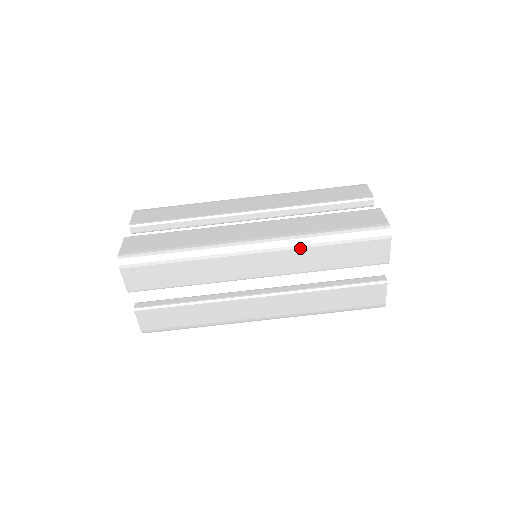
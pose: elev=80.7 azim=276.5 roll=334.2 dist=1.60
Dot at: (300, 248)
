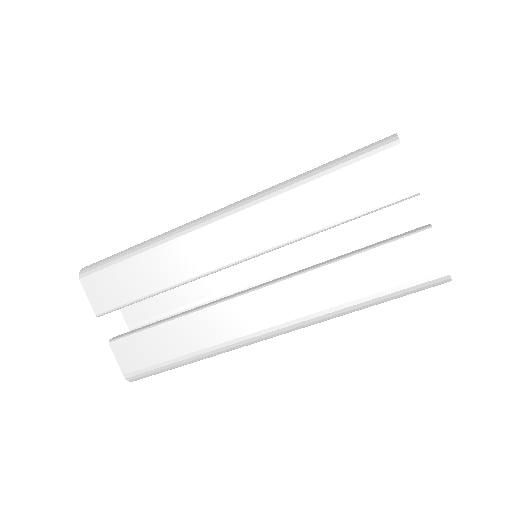
Dot at: (277, 200)
